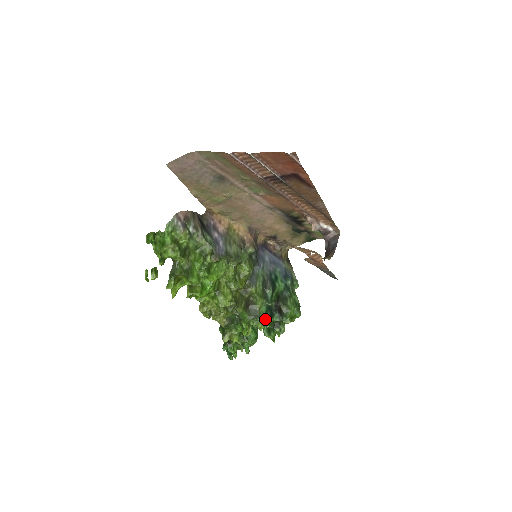
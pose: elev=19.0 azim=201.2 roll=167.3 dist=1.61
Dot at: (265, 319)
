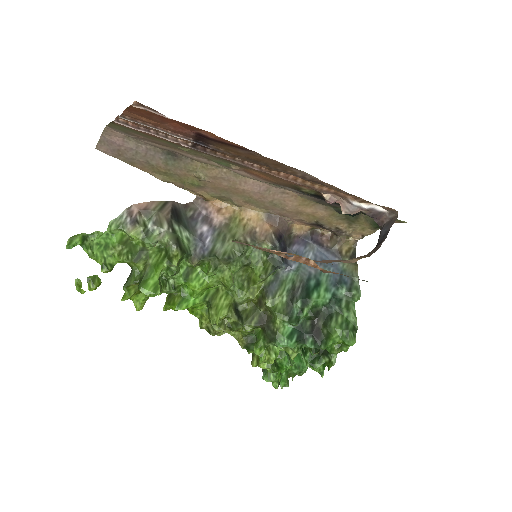
Dot at: (287, 344)
